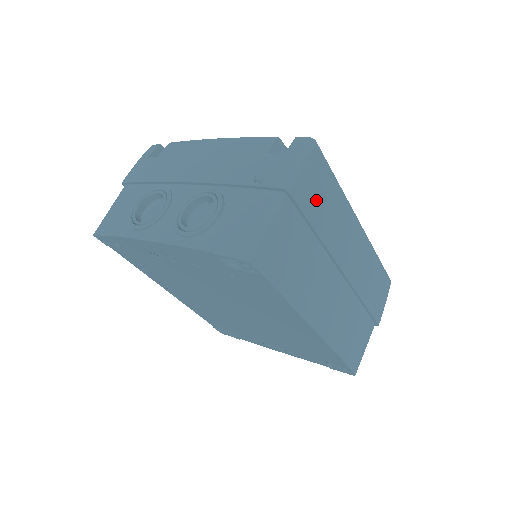
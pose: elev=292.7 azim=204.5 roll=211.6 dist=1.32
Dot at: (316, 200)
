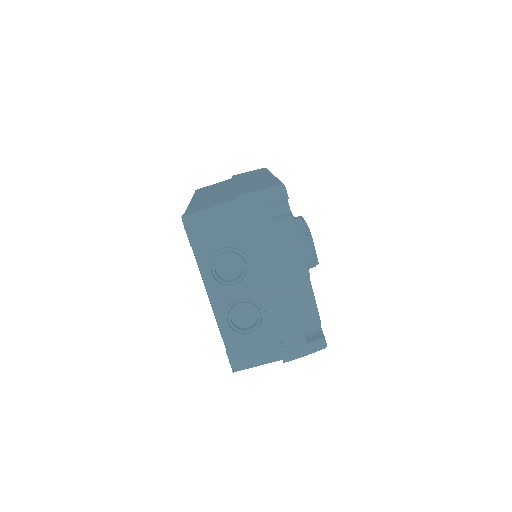
Dot at: occluded
